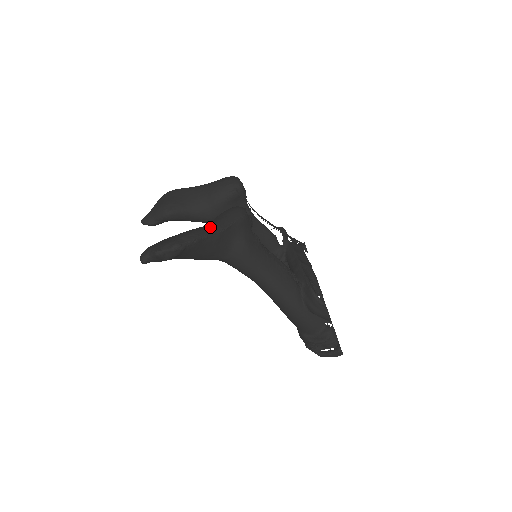
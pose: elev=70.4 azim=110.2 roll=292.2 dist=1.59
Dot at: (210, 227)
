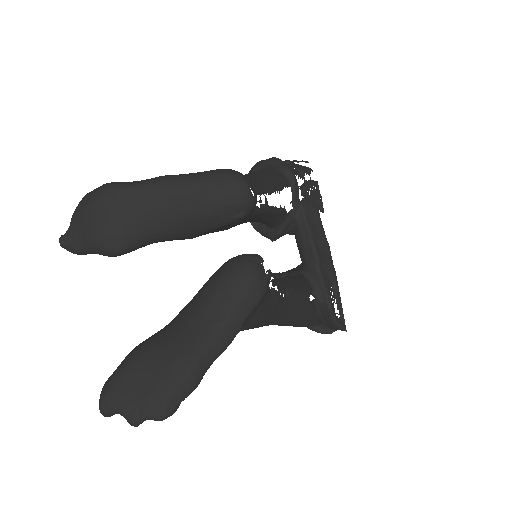
Dot at: (213, 344)
